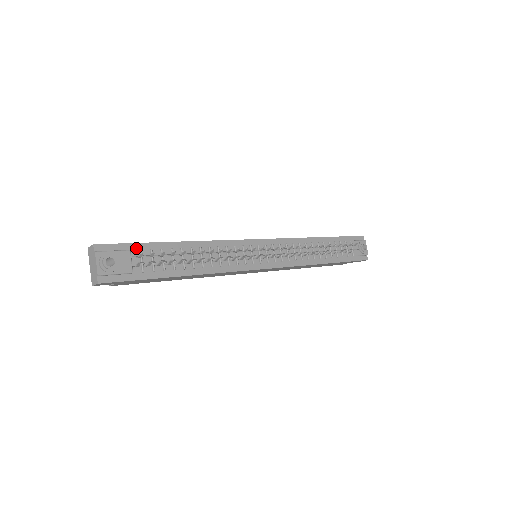
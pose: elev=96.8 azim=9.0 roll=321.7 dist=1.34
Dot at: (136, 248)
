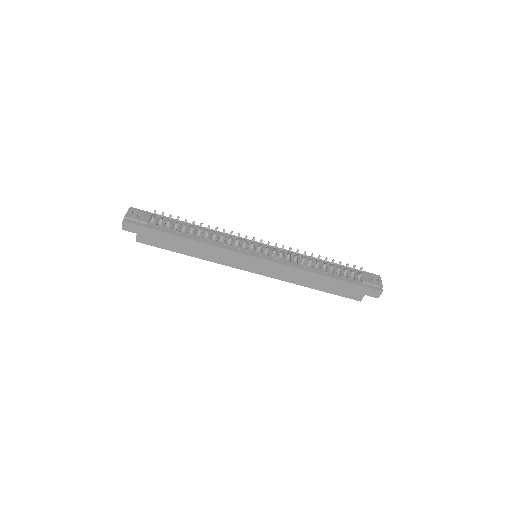
Dot at: (157, 216)
